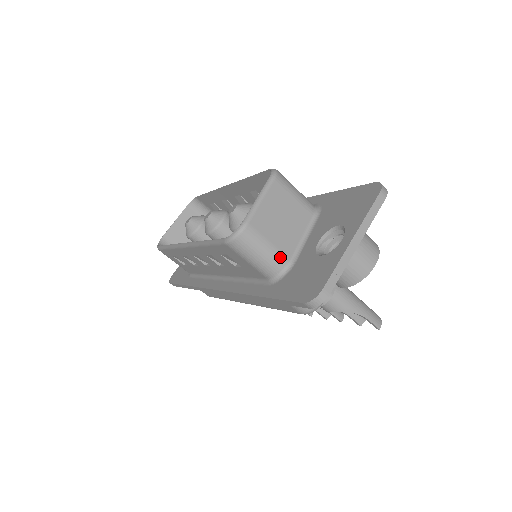
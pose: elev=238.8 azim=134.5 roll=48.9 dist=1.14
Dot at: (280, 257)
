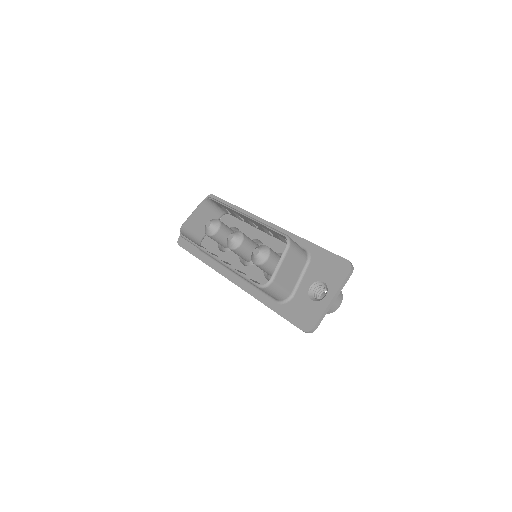
Dot at: (287, 293)
